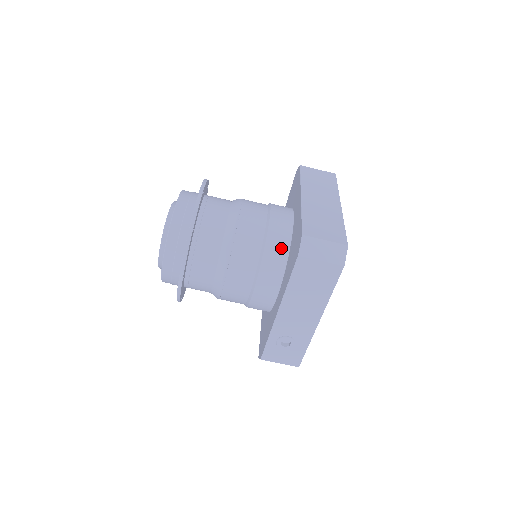
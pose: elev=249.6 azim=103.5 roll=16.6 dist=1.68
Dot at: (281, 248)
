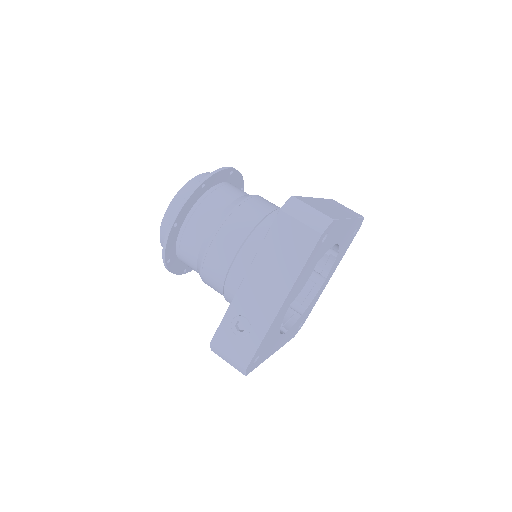
Dot at: occluded
